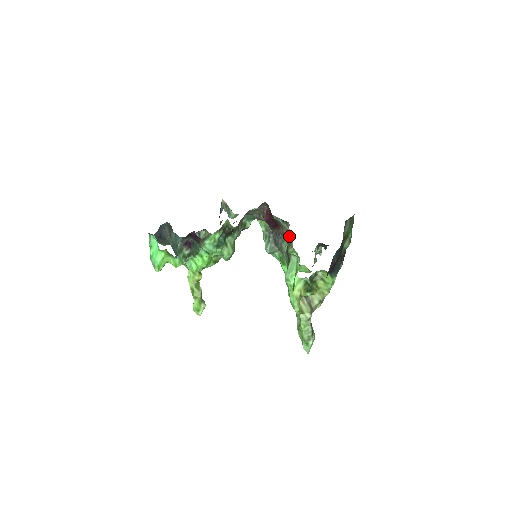
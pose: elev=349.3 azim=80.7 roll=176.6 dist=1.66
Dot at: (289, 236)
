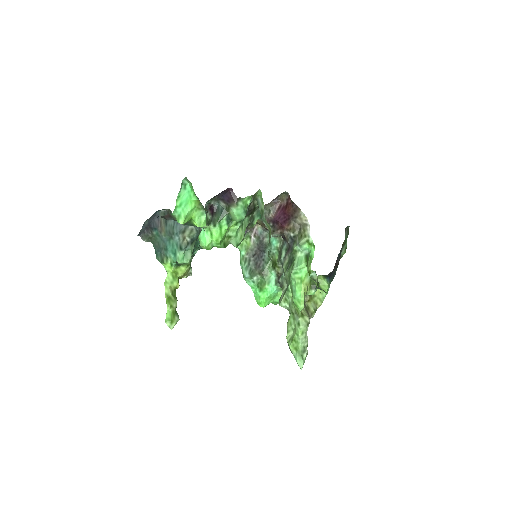
Dot at: (302, 228)
